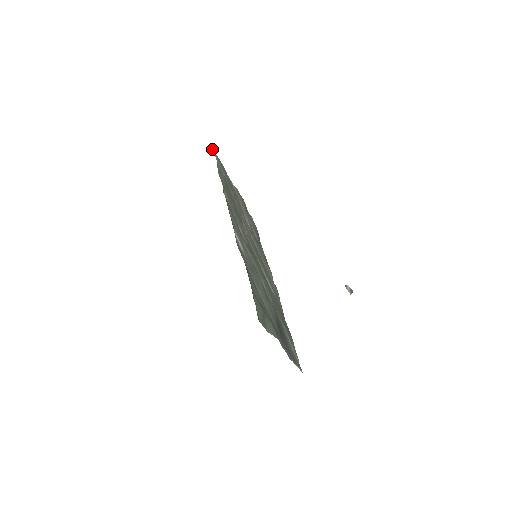
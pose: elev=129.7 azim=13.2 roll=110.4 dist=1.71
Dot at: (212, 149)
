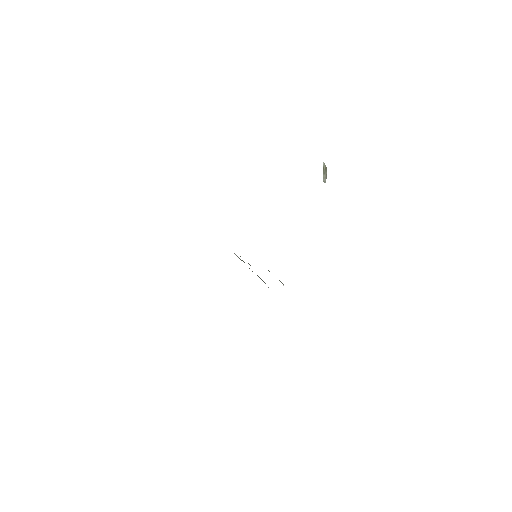
Dot at: occluded
